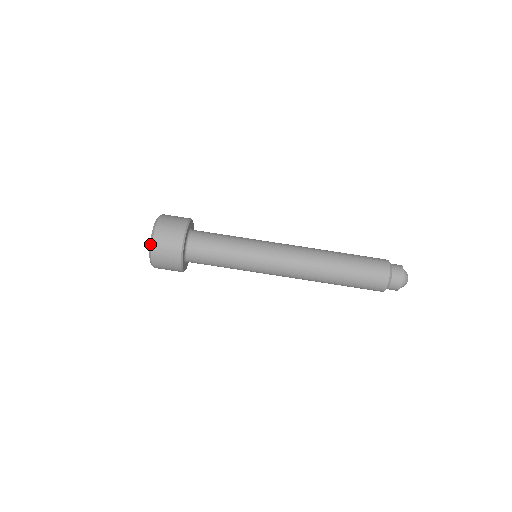
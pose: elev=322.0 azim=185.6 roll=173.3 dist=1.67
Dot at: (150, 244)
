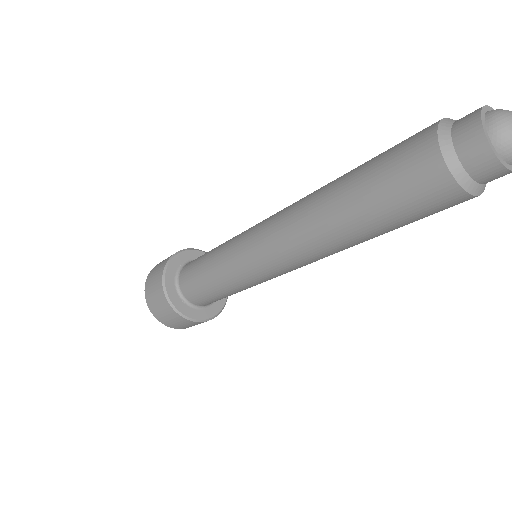
Dot at: occluded
